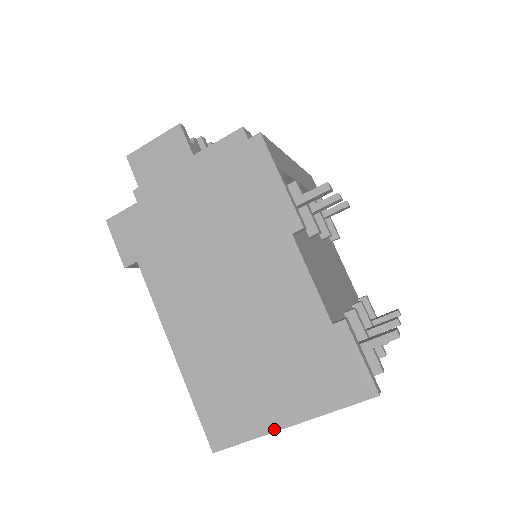
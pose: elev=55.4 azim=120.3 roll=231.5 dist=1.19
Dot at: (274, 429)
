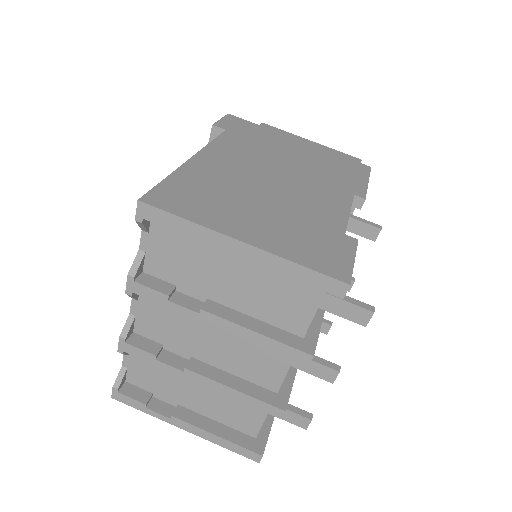
Dot at: (222, 231)
